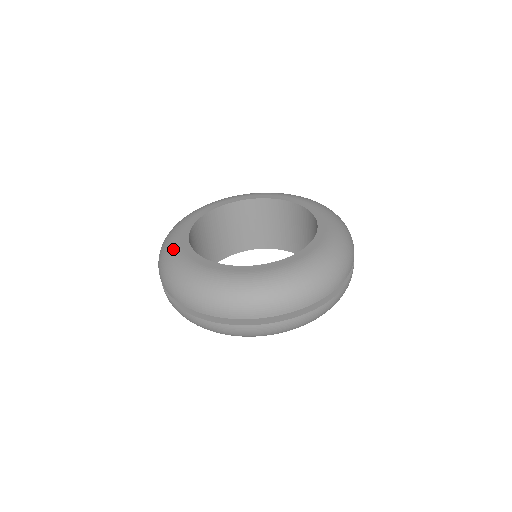
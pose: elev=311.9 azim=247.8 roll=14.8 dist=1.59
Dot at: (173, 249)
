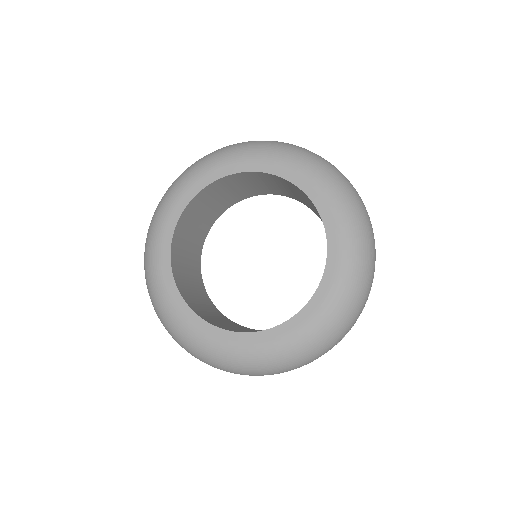
Dot at: (200, 342)
